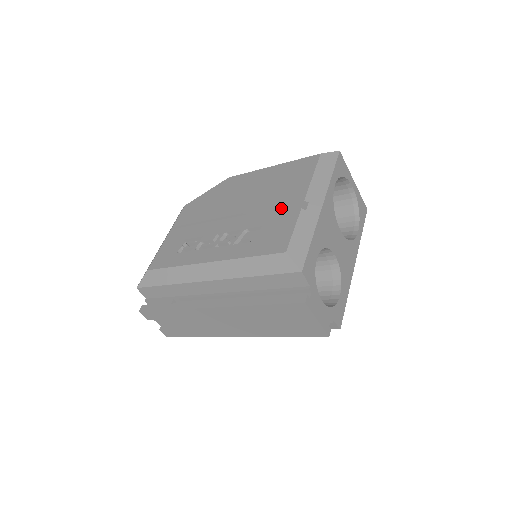
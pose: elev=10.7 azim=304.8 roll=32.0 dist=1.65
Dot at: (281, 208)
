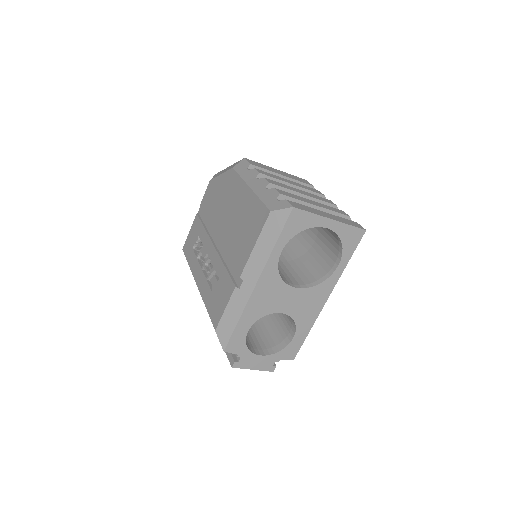
Dot at: occluded
